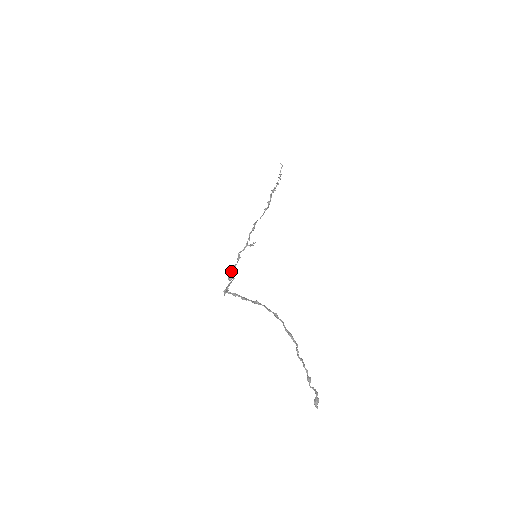
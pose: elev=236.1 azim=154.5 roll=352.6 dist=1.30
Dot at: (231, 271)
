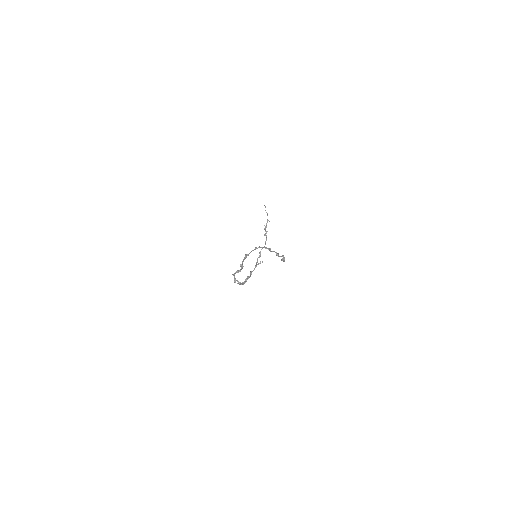
Dot at: (245, 280)
